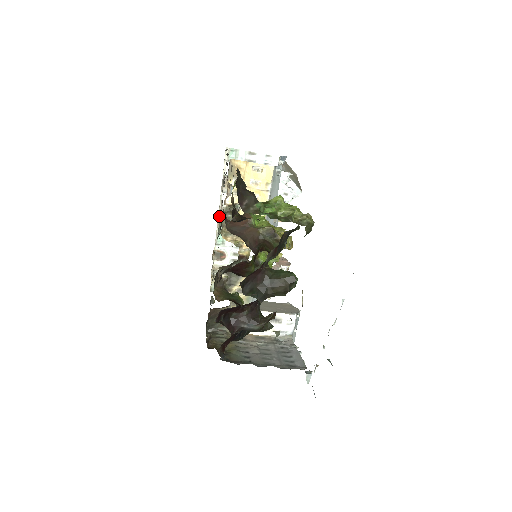
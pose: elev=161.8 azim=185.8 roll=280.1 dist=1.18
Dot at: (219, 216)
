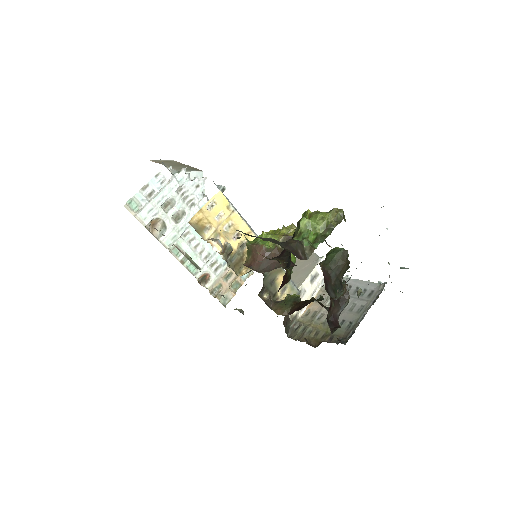
Dot at: (175, 256)
